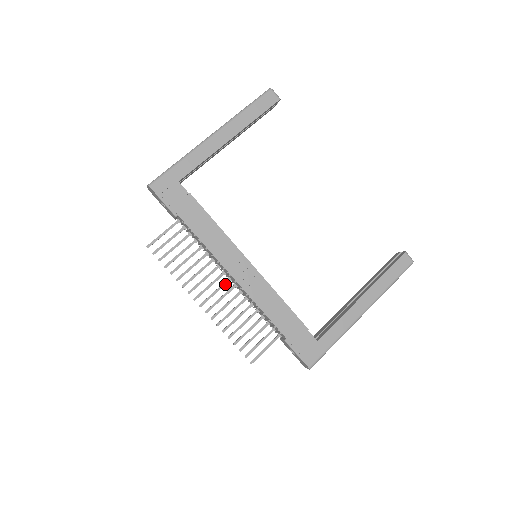
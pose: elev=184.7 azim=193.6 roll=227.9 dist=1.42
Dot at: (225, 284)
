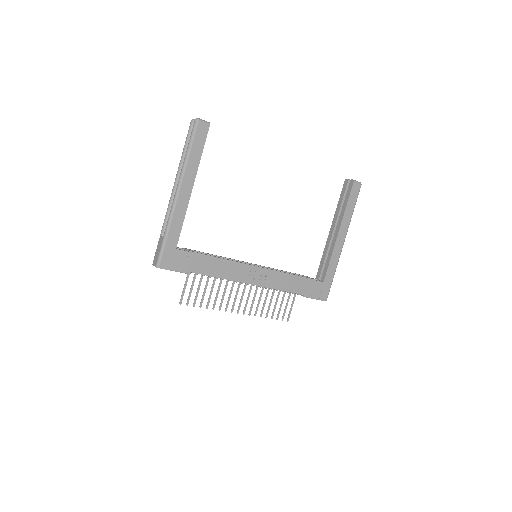
Dot at: (245, 288)
